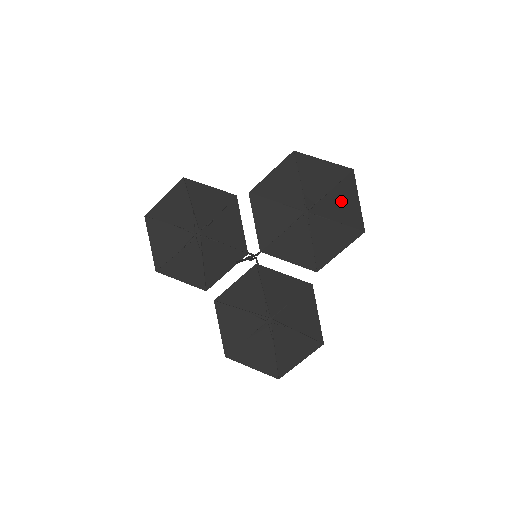
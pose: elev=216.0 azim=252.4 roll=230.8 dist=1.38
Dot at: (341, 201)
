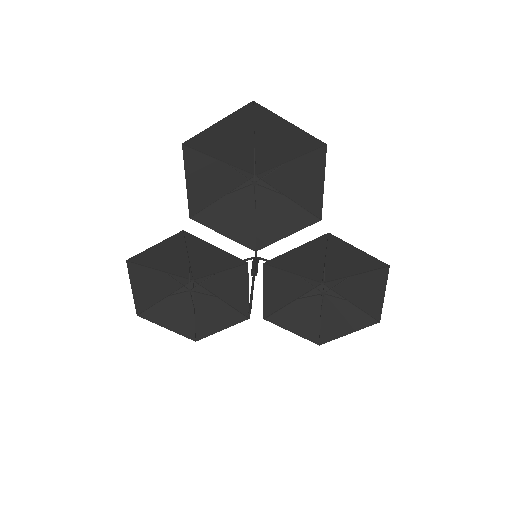
Dot at: (274, 139)
